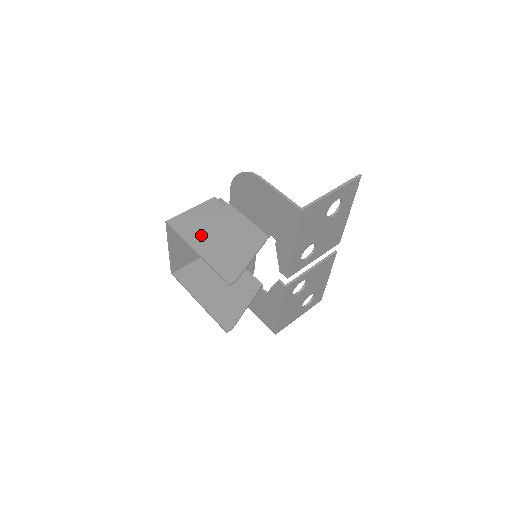
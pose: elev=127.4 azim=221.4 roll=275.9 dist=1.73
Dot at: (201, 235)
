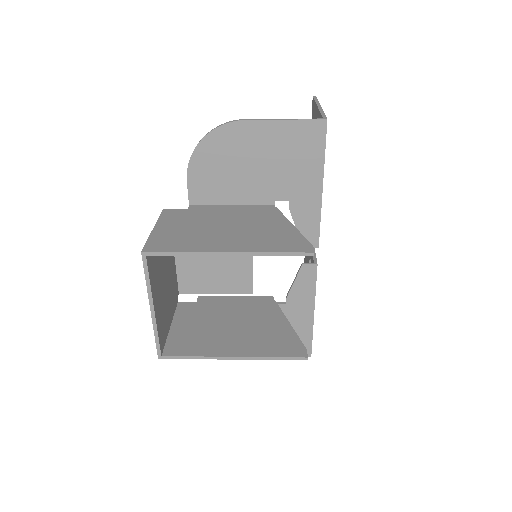
Dot at: (207, 238)
